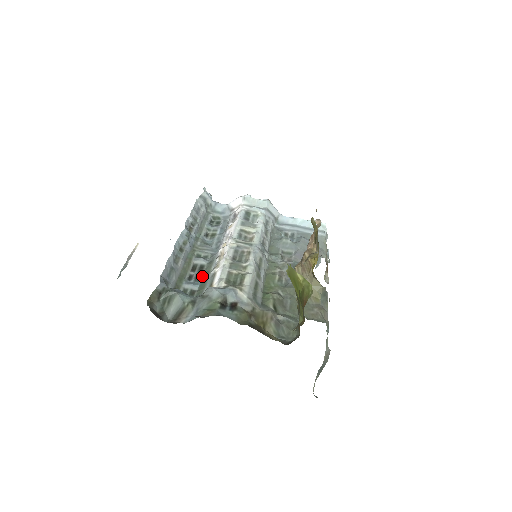
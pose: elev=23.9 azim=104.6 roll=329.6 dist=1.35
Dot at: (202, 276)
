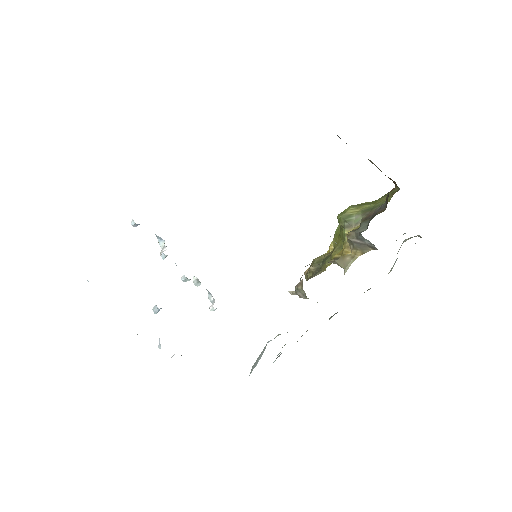
Dot at: occluded
